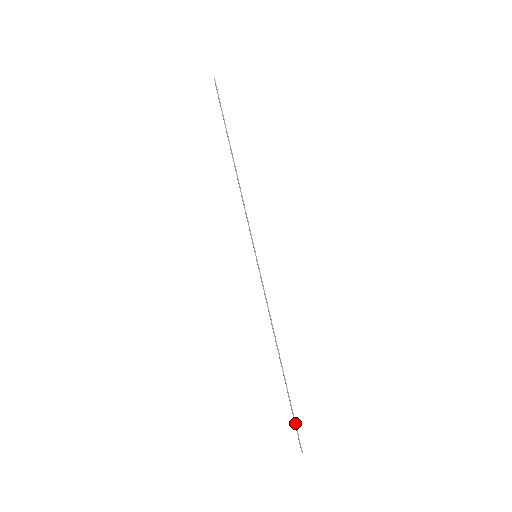
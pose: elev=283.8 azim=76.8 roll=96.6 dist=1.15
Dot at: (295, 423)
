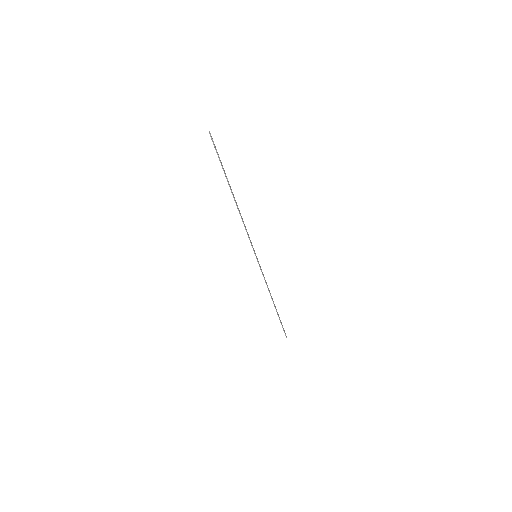
Dot at: (283, 329)
